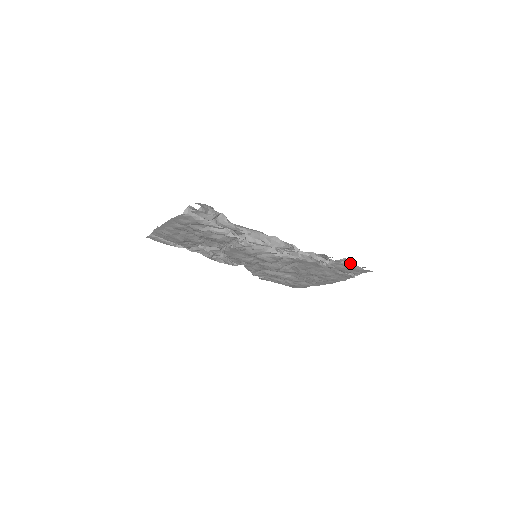
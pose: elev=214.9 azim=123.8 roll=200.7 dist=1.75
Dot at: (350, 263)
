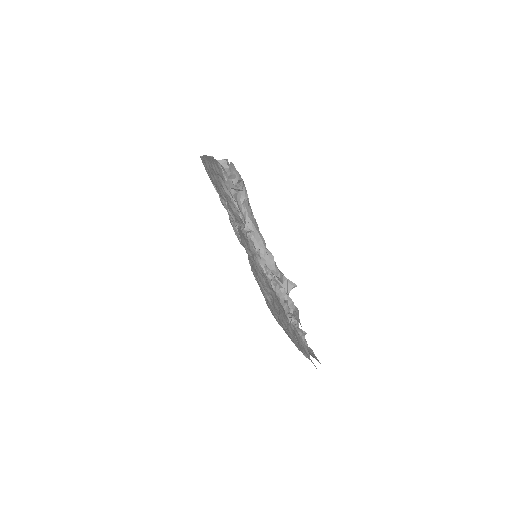
Dot at: occluded
